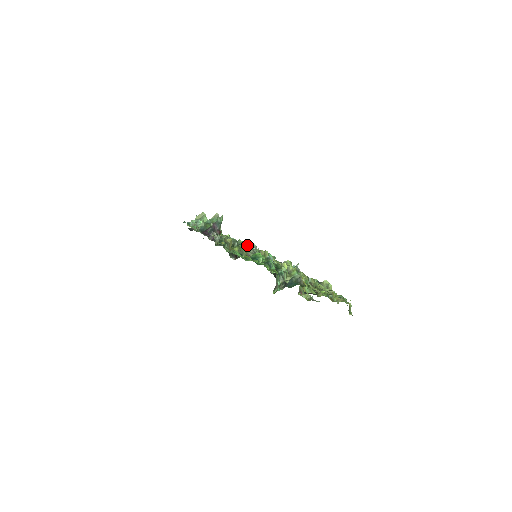
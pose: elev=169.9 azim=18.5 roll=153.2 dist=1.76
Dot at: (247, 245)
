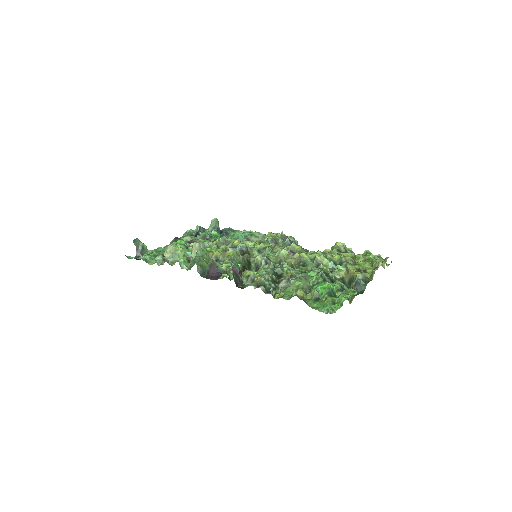
Dot at: (280, 269)
